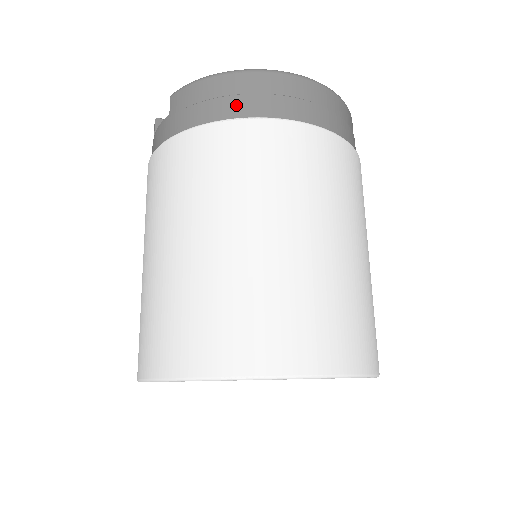
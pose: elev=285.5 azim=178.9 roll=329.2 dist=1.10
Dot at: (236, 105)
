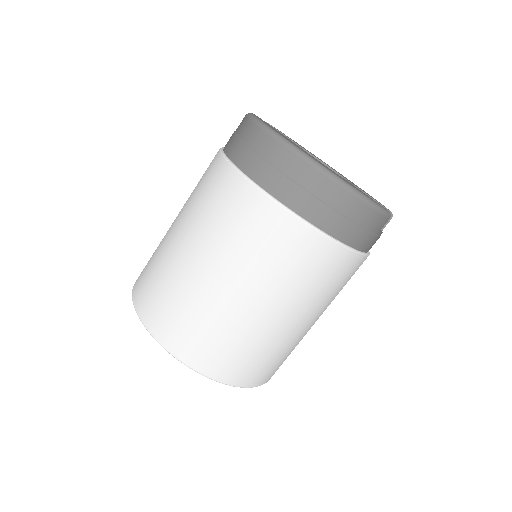
Dot at: (236, 148)
